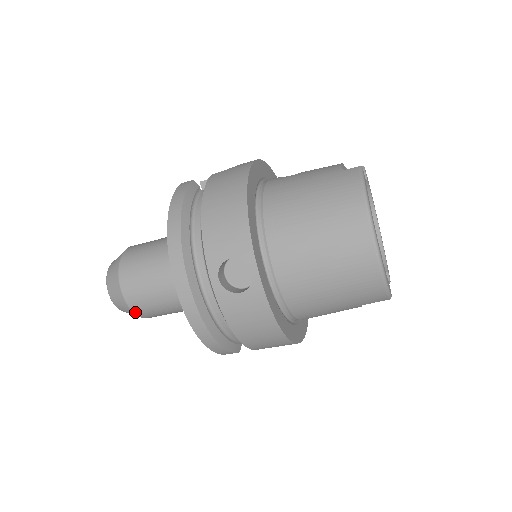
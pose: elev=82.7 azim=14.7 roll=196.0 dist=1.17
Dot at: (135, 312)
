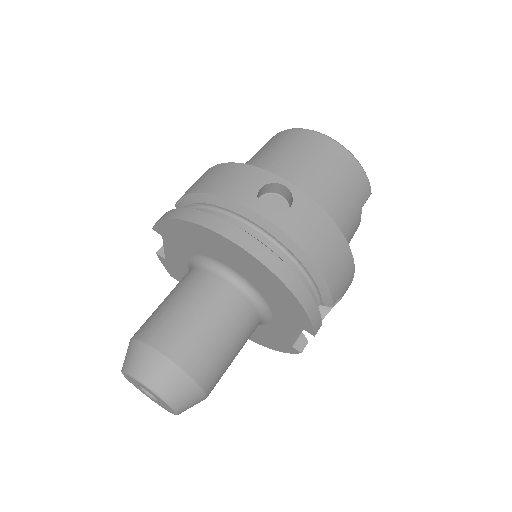
Dot at: (194, 377)
